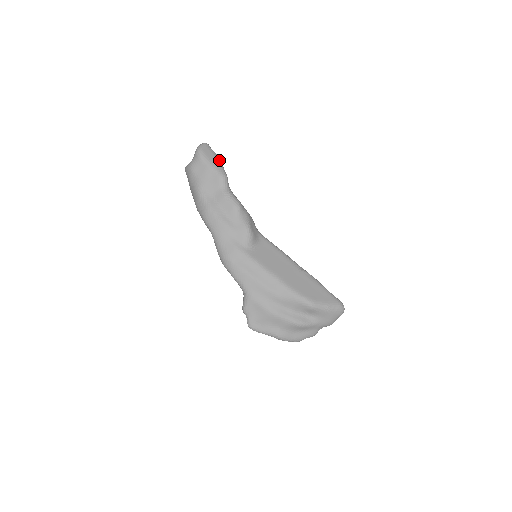
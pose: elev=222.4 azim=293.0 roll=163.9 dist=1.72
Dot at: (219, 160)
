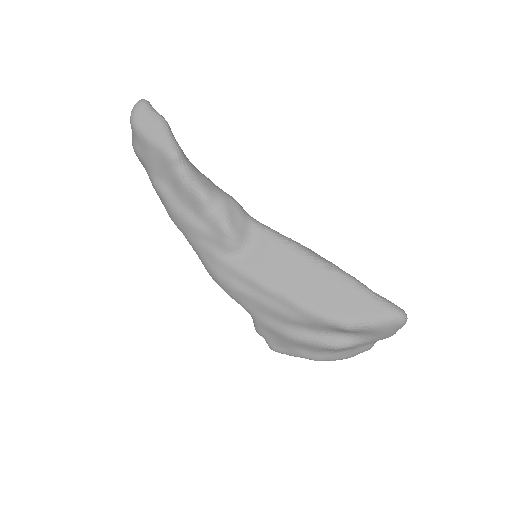
Dot at: (162, 125)
